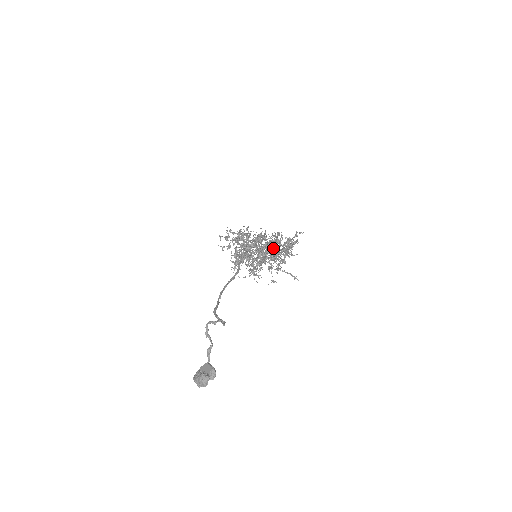
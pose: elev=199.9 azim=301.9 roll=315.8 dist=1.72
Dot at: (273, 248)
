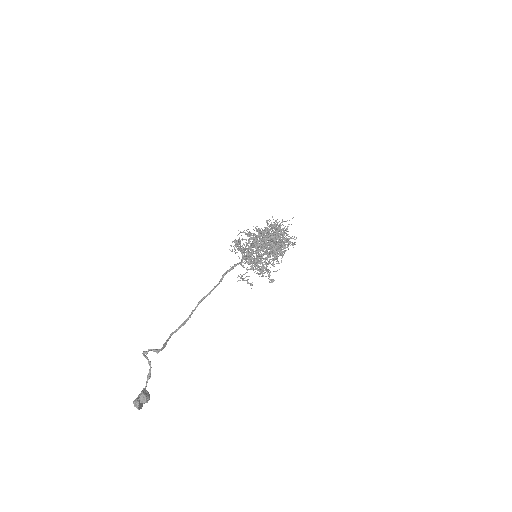
Dot at: occluded
